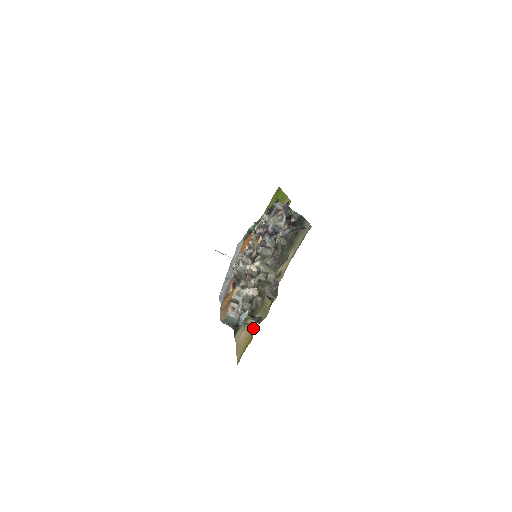
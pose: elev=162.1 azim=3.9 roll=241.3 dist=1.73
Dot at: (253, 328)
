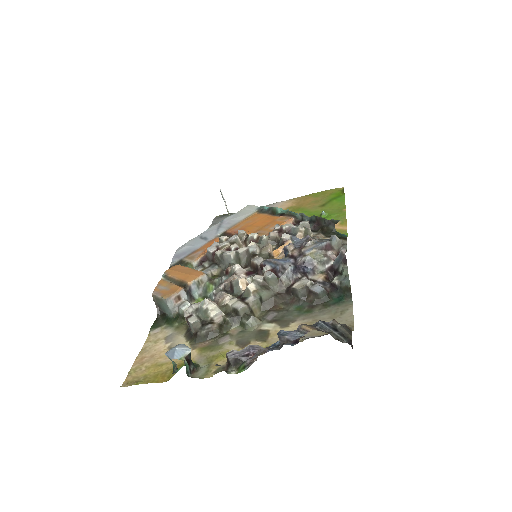
Dot at: (178, 362)
